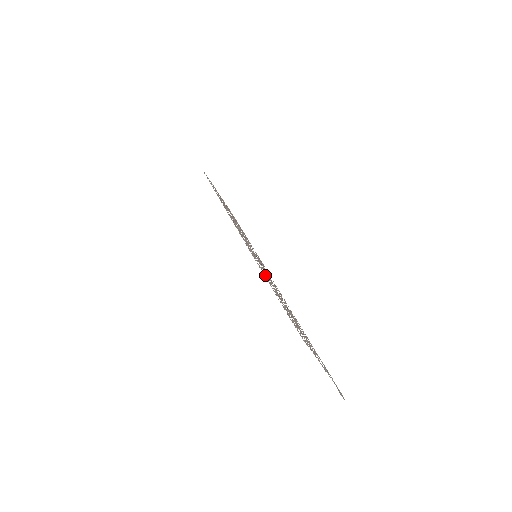
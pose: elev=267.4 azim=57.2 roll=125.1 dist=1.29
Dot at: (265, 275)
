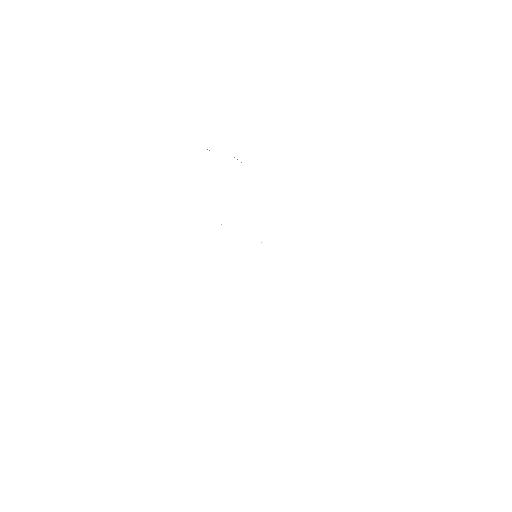
Dot at: occluded
